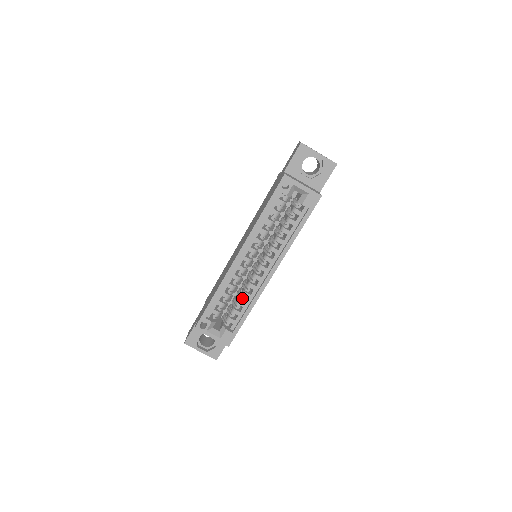
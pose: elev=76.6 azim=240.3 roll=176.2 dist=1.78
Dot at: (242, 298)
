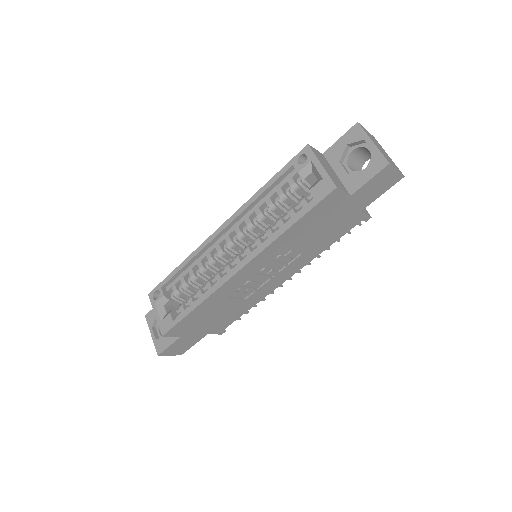
Dot at: (204, 287)
